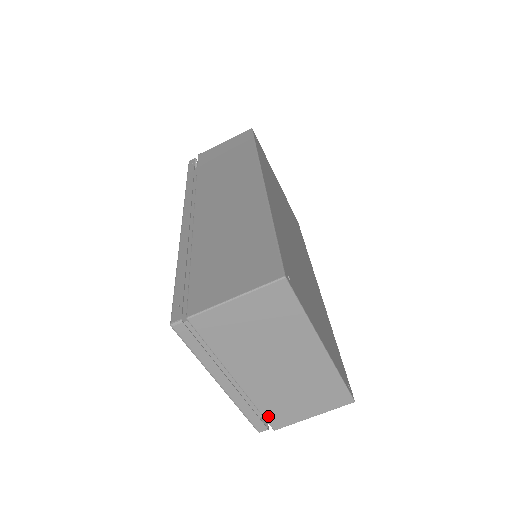
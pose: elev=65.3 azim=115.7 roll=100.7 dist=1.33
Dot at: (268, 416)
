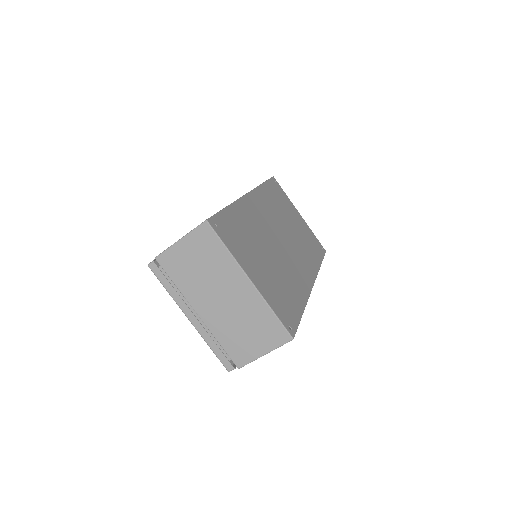
Dot at: (229, 352)
